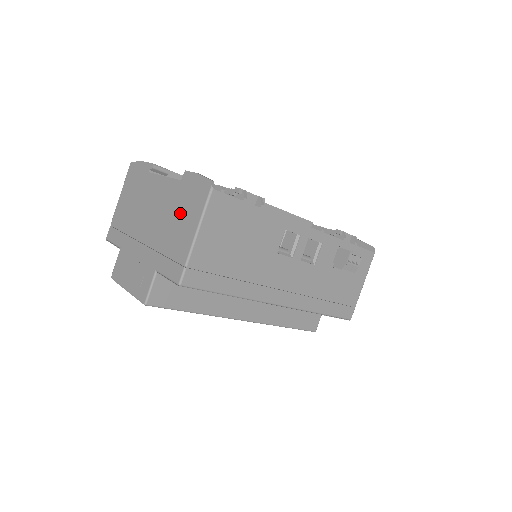
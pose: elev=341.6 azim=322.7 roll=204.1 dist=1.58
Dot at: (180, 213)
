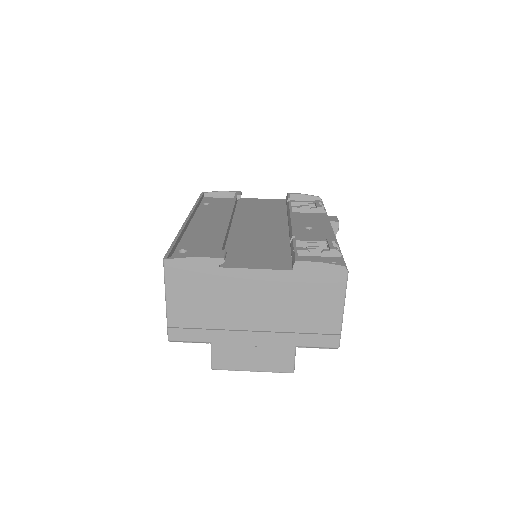
Dot at: (309, 298)
